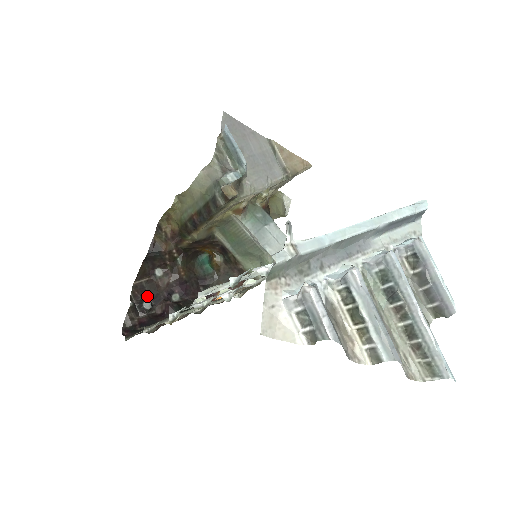
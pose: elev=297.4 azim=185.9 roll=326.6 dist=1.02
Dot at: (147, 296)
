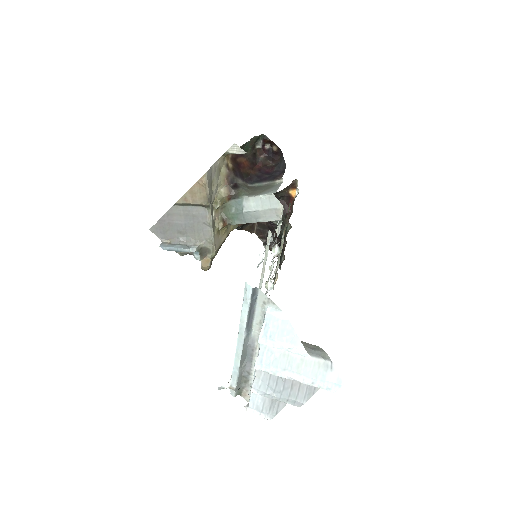
Dot at: (266, 232)
